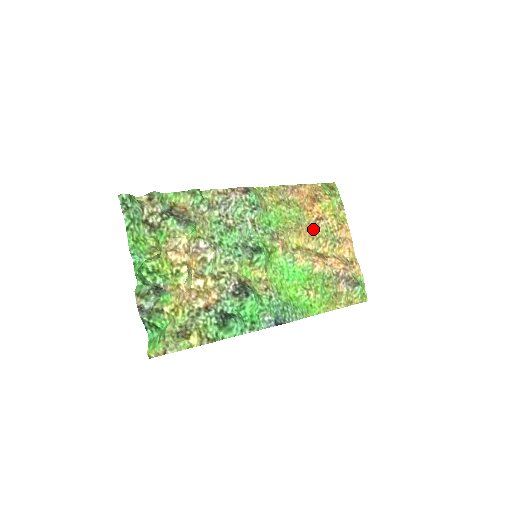
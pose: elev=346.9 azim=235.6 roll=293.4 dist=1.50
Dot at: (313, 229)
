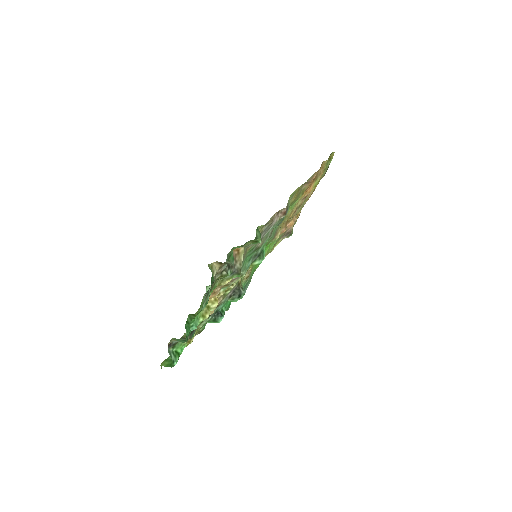
Dot at: (298, 208)
